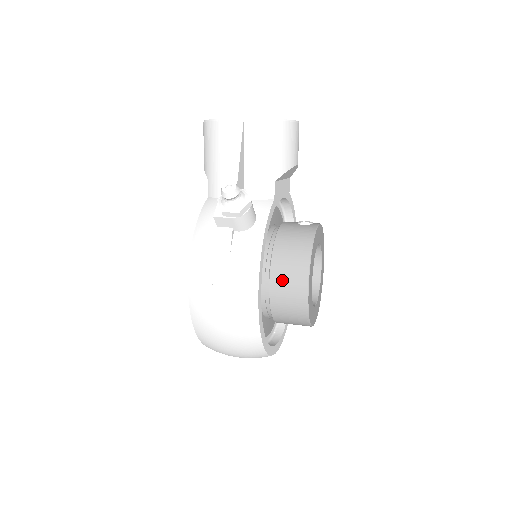
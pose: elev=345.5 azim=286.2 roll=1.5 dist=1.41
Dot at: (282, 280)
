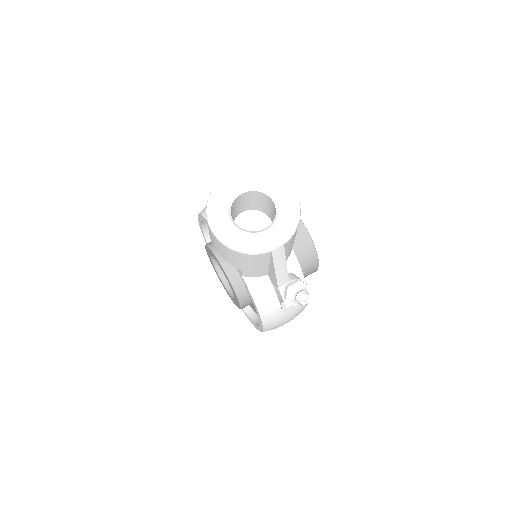
Dot at: occluded
